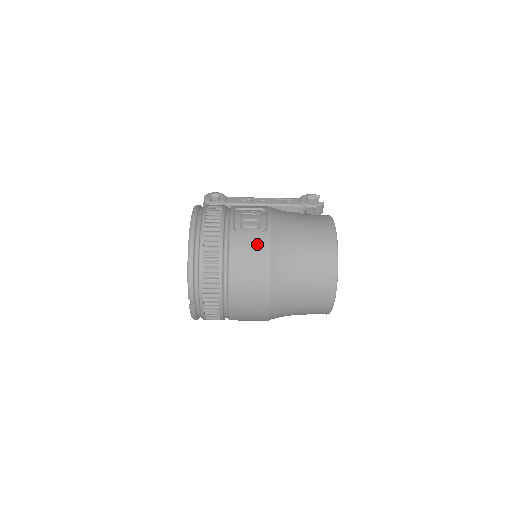
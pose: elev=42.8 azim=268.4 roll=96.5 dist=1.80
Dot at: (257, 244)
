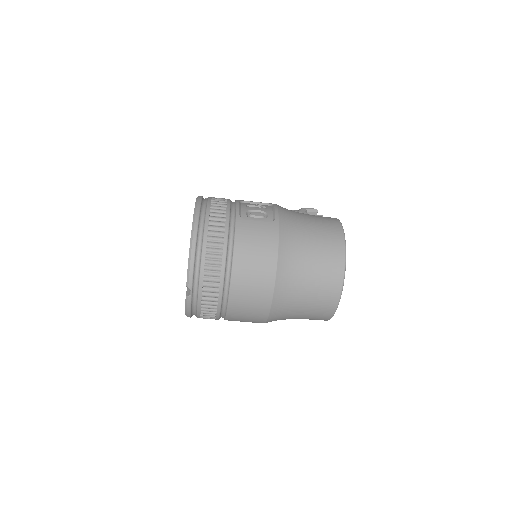
Dot at: (264, 233)
